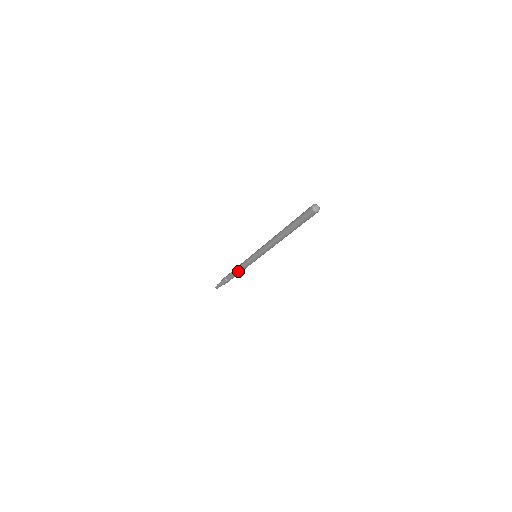
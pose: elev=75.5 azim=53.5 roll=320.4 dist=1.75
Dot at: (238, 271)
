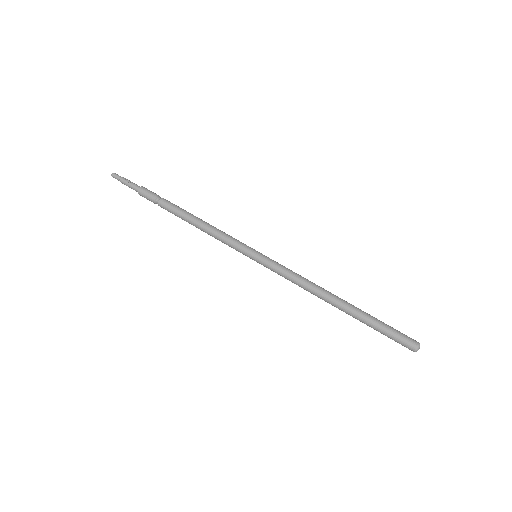
Dot at: (199, 227)
